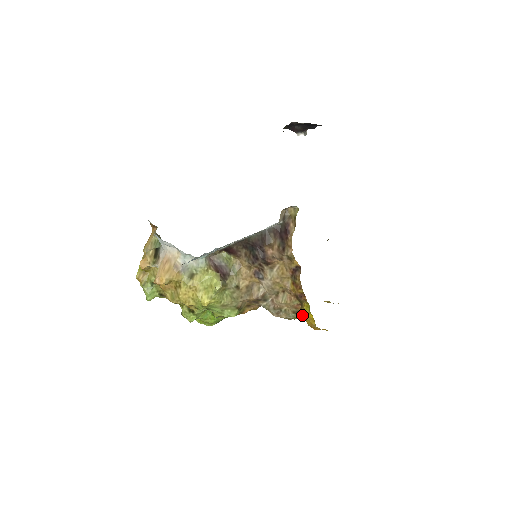
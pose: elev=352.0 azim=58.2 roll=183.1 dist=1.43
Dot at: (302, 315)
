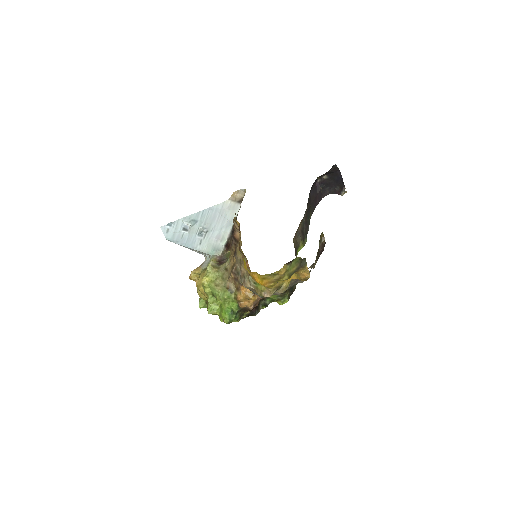
Dot at: occluded
